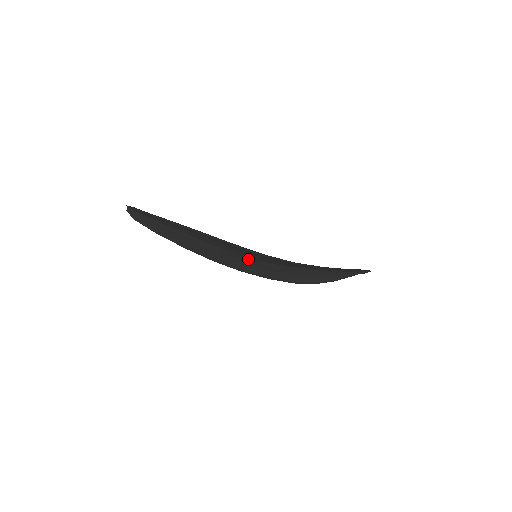
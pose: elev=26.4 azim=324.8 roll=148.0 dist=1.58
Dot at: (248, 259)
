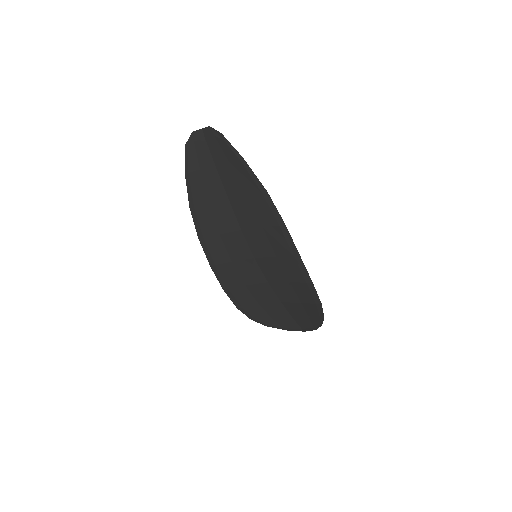
Dot at: (247, 254)
